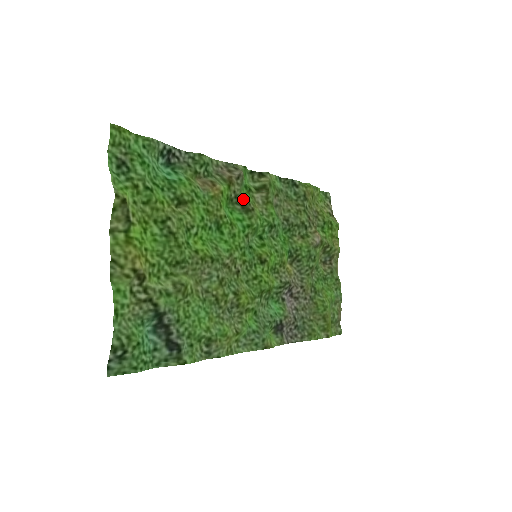
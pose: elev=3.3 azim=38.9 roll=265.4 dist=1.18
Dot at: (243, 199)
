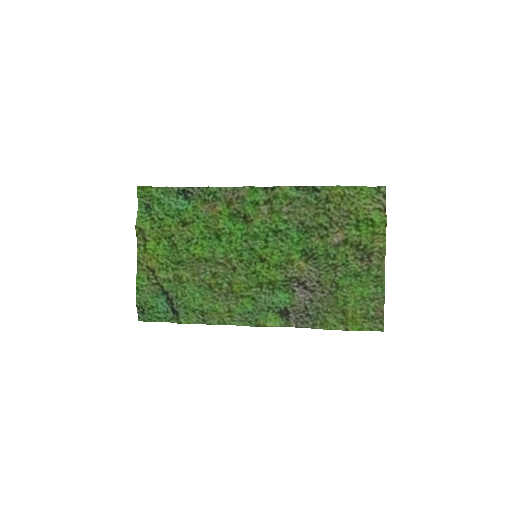
Dot at: (245, 213)
